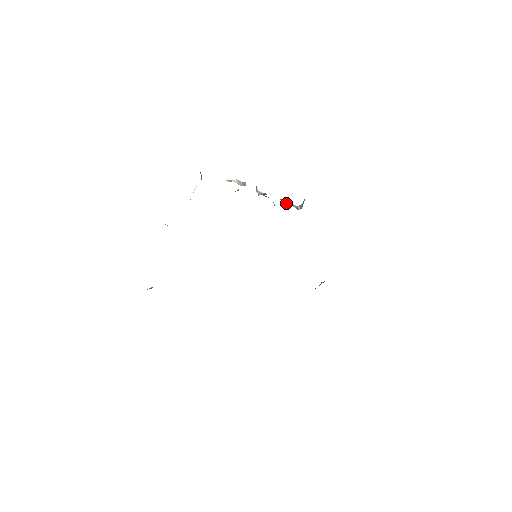
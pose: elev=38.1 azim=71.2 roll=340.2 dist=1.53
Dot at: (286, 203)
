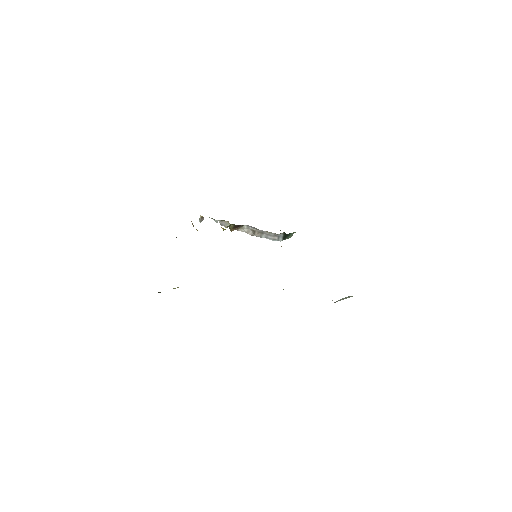
Dot at: (268, 237)
